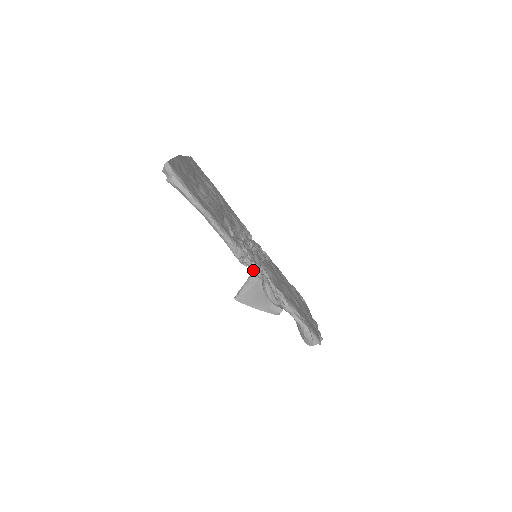
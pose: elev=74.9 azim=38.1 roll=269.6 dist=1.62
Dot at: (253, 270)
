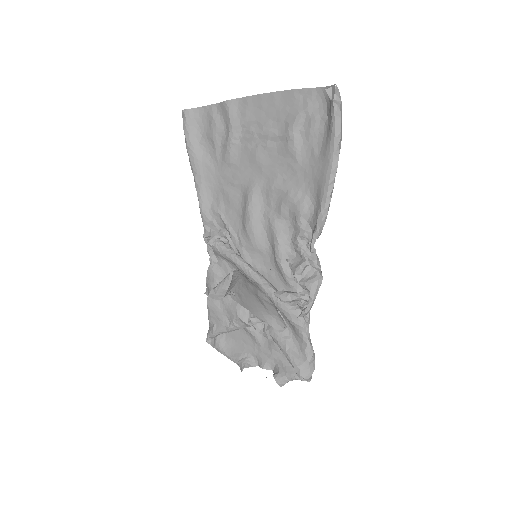
Dot at: (314, 259)
